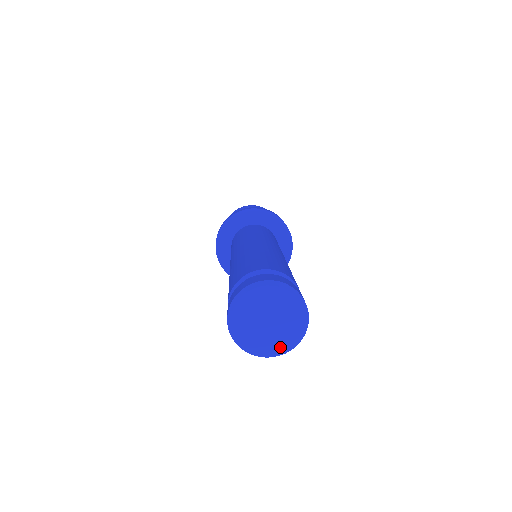
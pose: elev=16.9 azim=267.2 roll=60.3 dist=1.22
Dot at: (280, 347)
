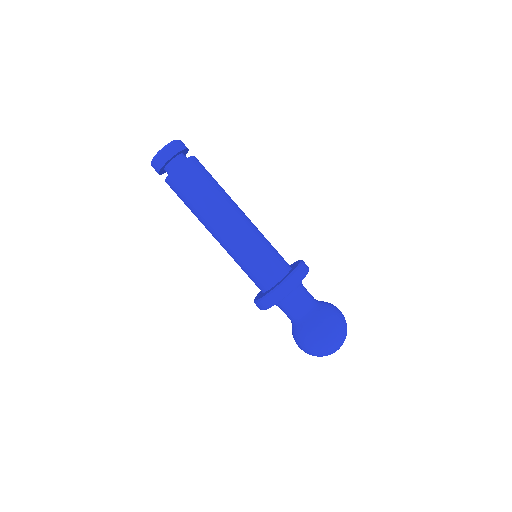
Dot at: (165, 147)
